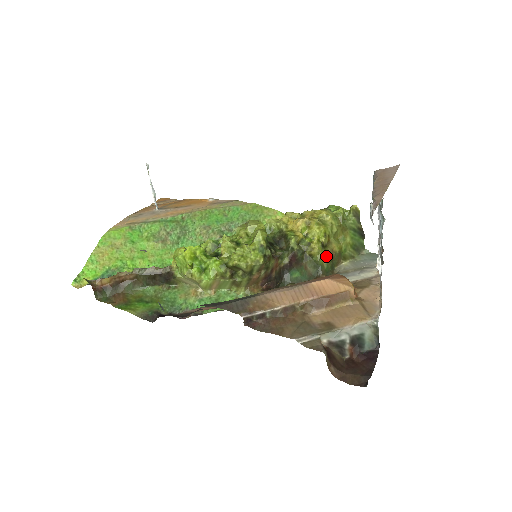
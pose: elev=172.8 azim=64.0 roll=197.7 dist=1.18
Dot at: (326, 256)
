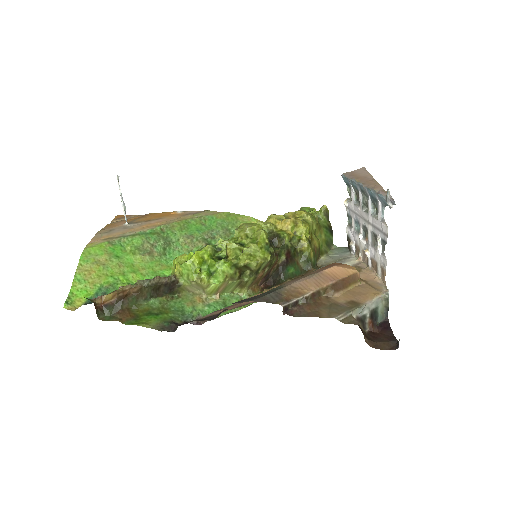
Dot at: (312, 251)
